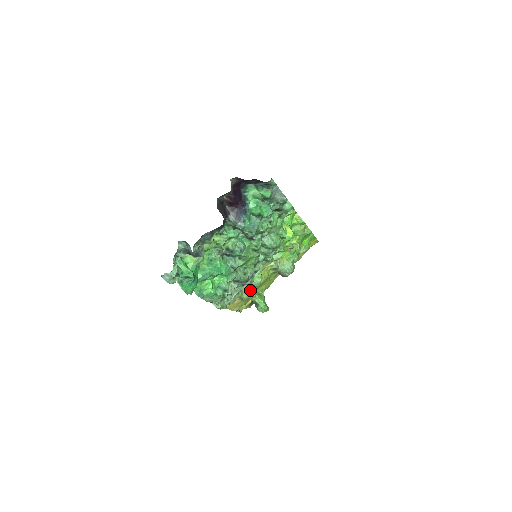
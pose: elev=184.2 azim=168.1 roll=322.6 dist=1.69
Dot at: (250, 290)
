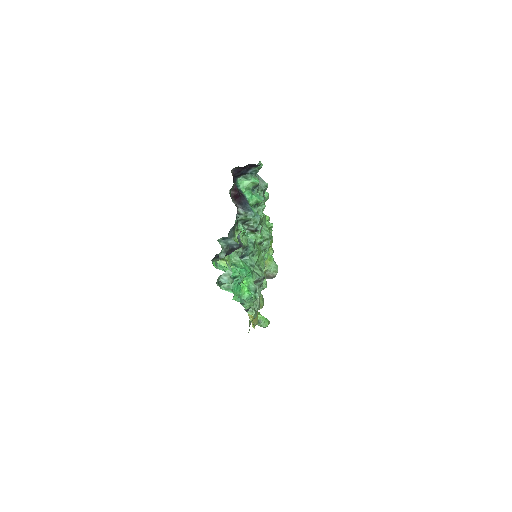
Dot at: (261, 295)
